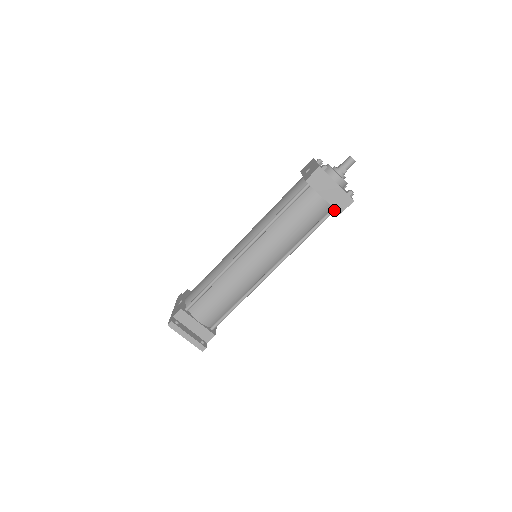
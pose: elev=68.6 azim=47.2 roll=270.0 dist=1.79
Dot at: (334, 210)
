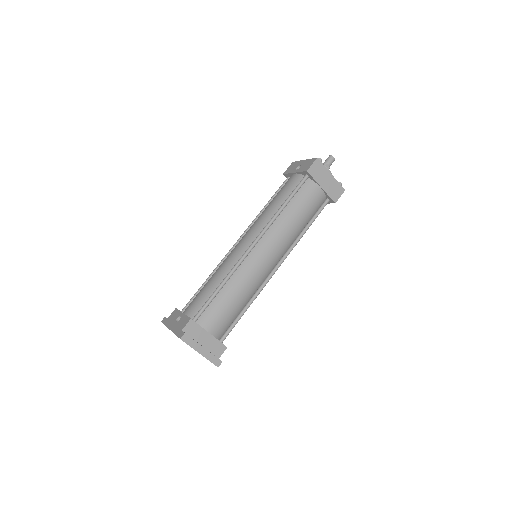
Dot at: (328, 200)
